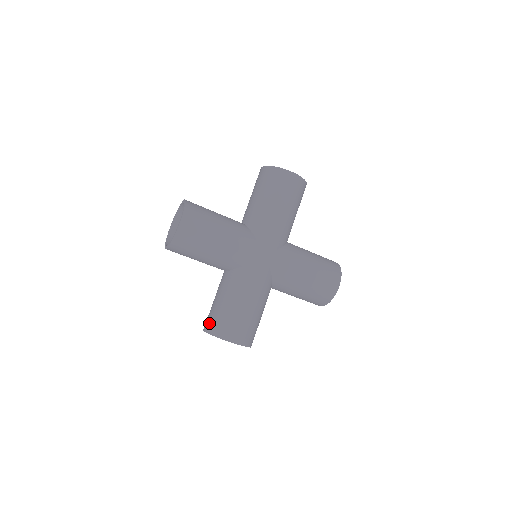
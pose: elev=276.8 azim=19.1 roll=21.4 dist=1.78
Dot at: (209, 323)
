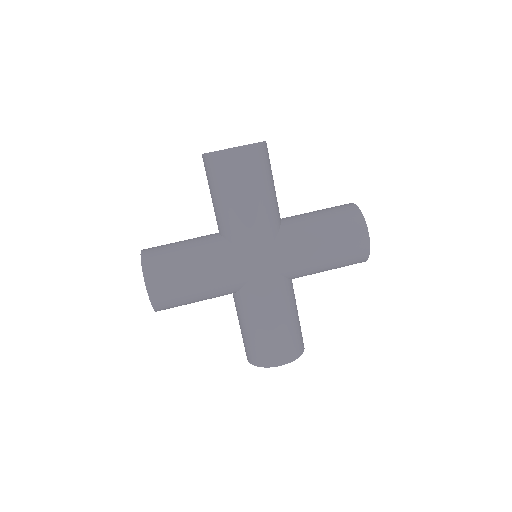
Dot at: (153, 250)
